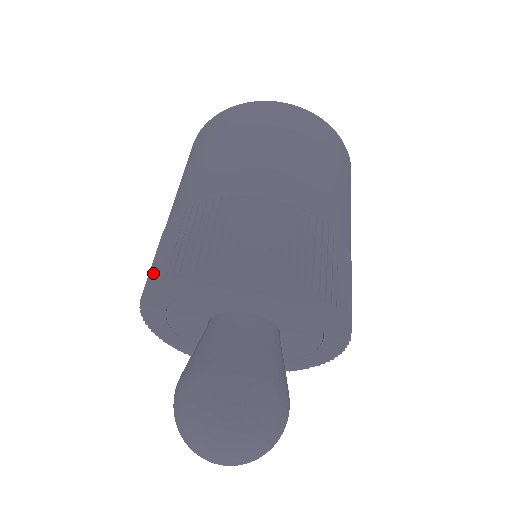
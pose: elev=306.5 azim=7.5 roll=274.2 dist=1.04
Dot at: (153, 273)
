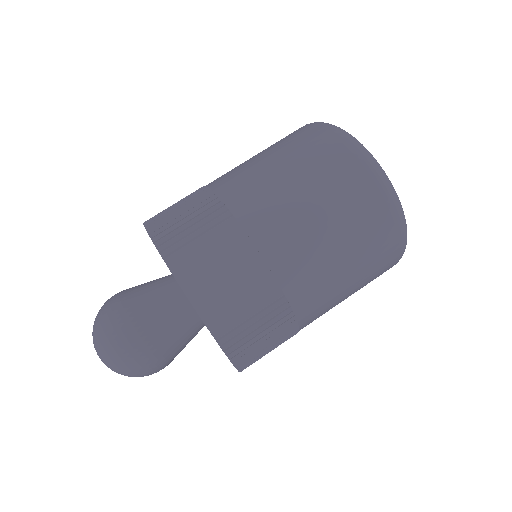
Dot at: (156, 216)
